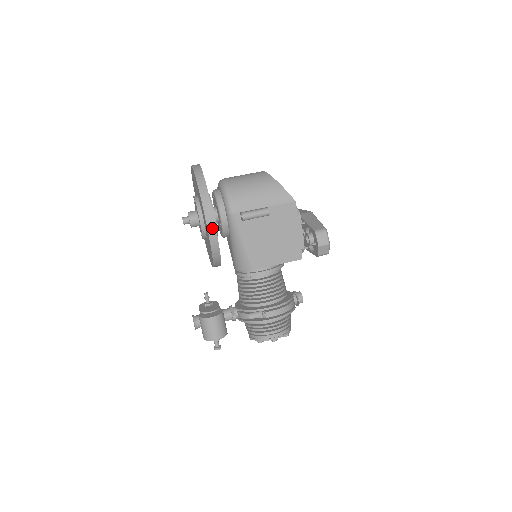
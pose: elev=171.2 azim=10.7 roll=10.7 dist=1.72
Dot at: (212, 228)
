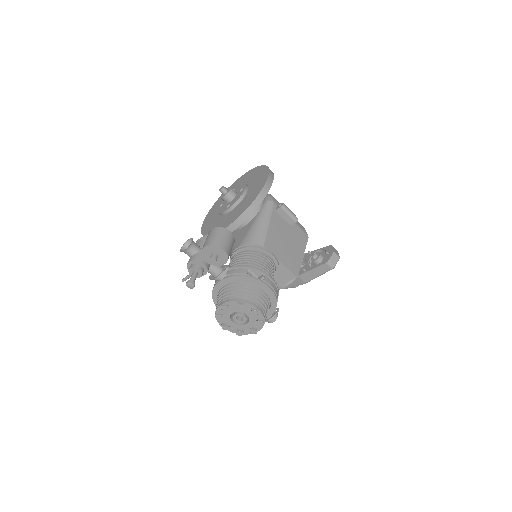
Dot at: (270, 182)
